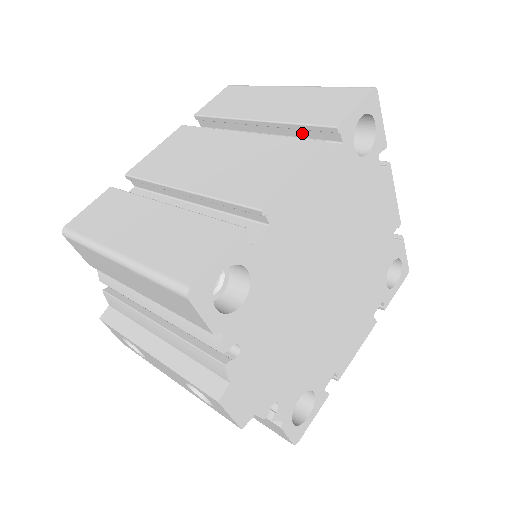
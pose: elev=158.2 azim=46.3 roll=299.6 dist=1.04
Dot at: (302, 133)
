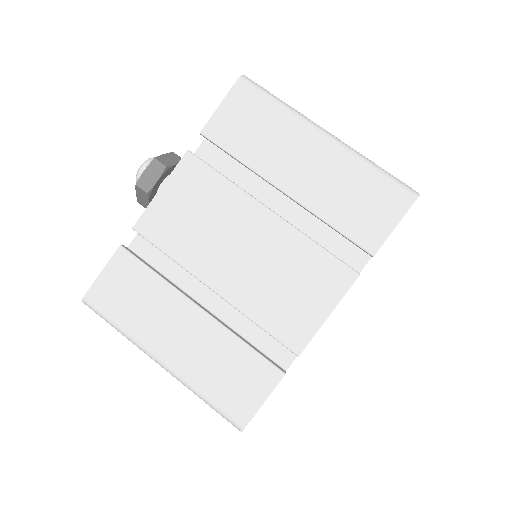
Dot at: occluded
